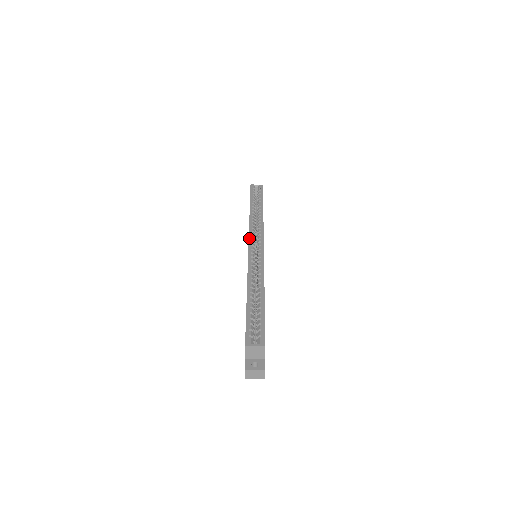
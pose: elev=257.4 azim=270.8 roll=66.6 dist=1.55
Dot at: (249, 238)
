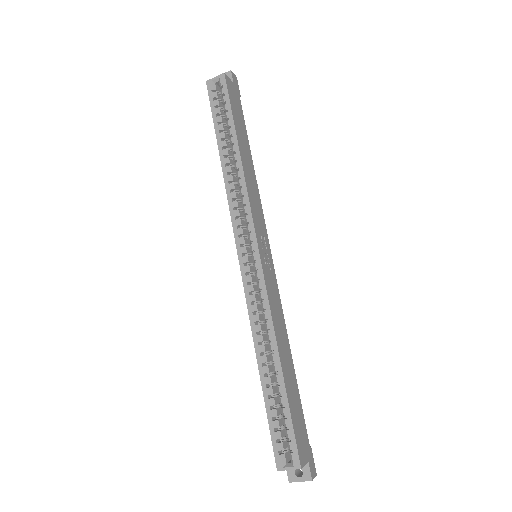
Dot at: (235, 238)
